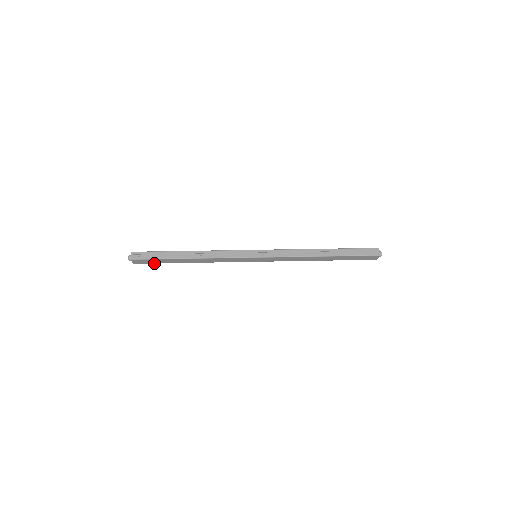
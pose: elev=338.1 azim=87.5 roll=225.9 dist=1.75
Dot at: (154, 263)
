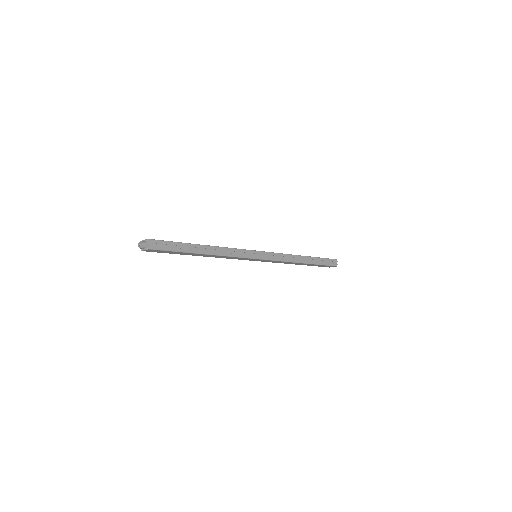
Dot at: (163, 252)
